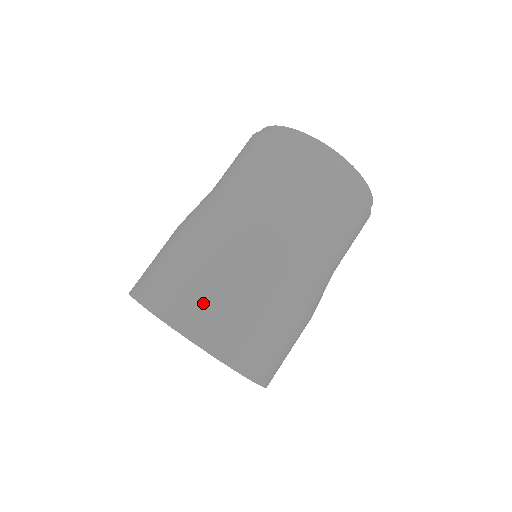
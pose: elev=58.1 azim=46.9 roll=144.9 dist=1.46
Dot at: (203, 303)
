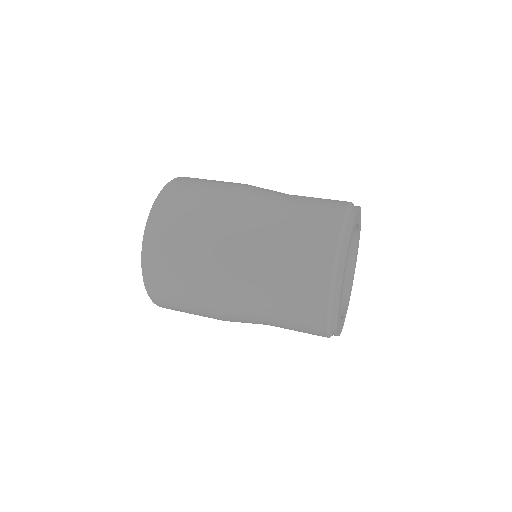
Dot at: (168, 285)
